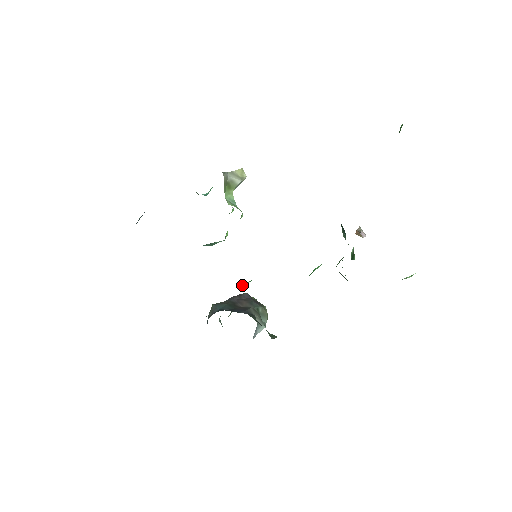
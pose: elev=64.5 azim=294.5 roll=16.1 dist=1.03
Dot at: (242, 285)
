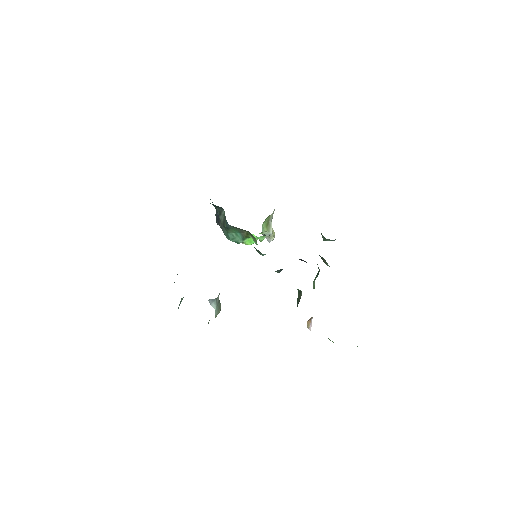
Dot at: occluded
